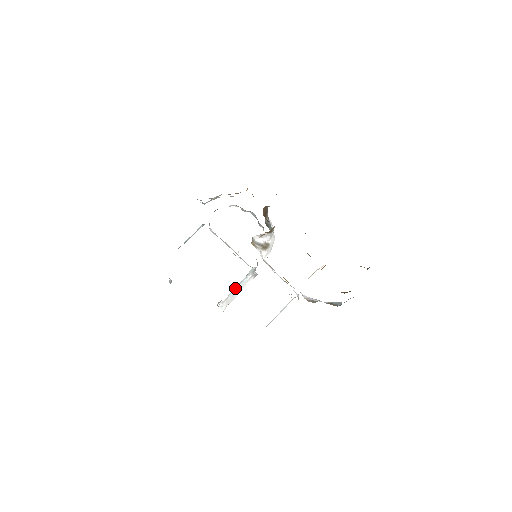
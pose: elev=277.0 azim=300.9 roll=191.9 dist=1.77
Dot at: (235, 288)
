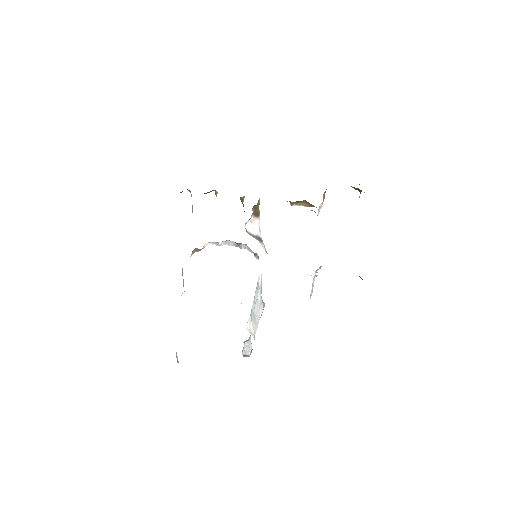
Dot at: (253, 307)
